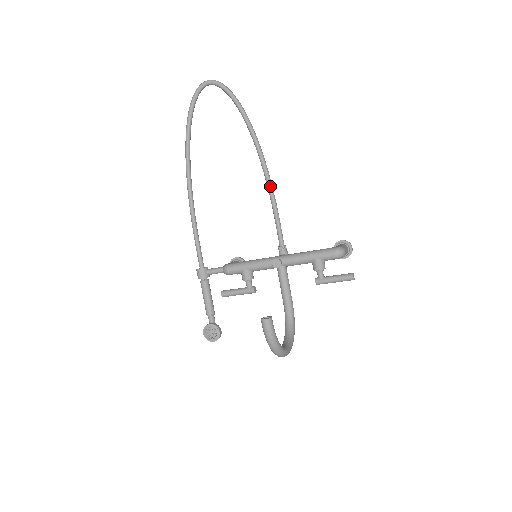
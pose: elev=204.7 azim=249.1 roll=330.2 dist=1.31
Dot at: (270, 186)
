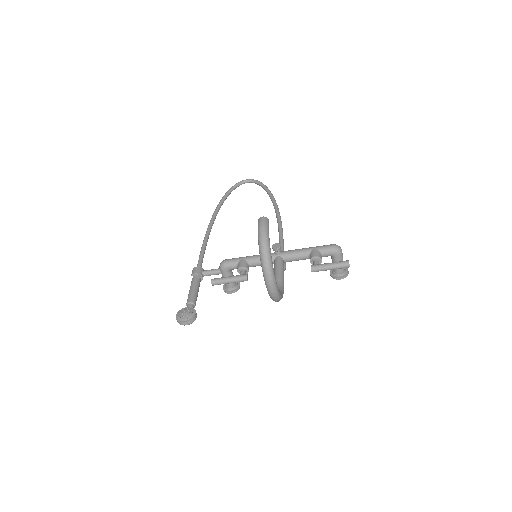
Dot at: (280, 225)
